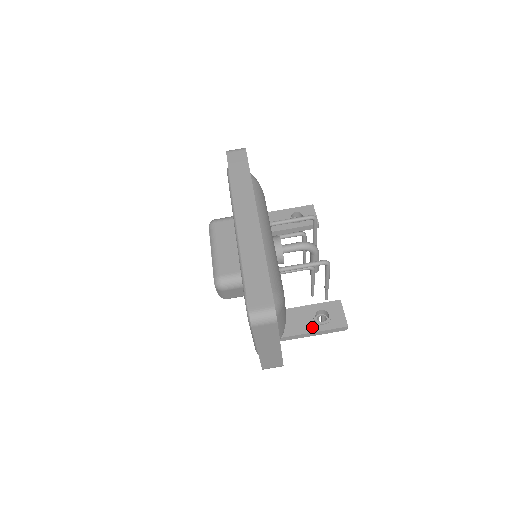
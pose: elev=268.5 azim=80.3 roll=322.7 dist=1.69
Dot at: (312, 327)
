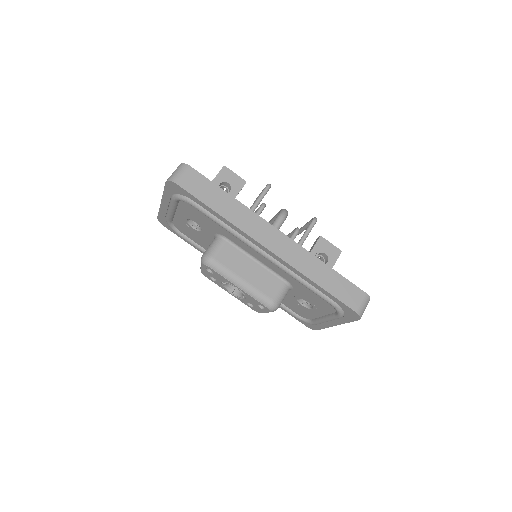
Dot at: occluded
